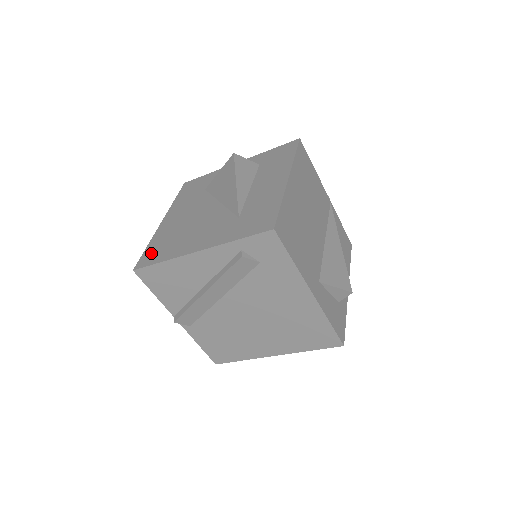
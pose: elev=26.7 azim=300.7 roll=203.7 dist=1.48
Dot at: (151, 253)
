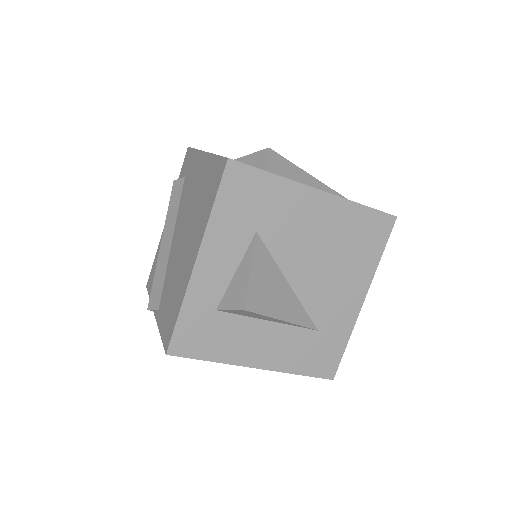
Dot at: occluded
